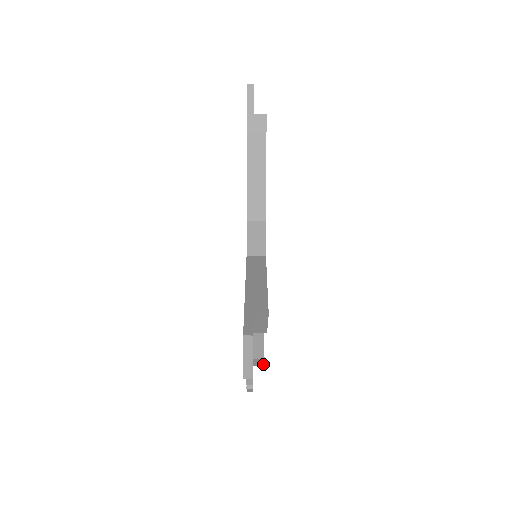
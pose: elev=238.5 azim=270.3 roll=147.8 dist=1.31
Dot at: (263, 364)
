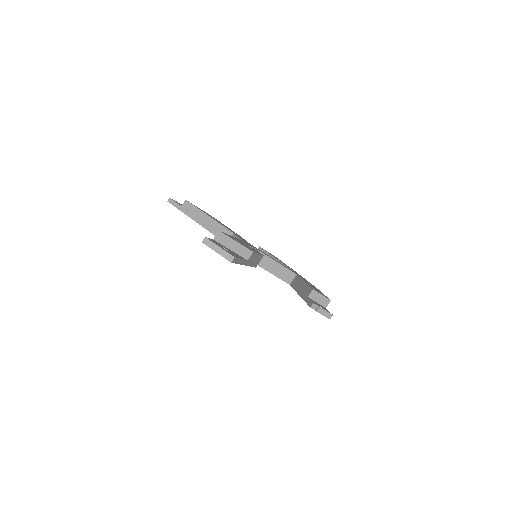
Dot at: (325, 298)
